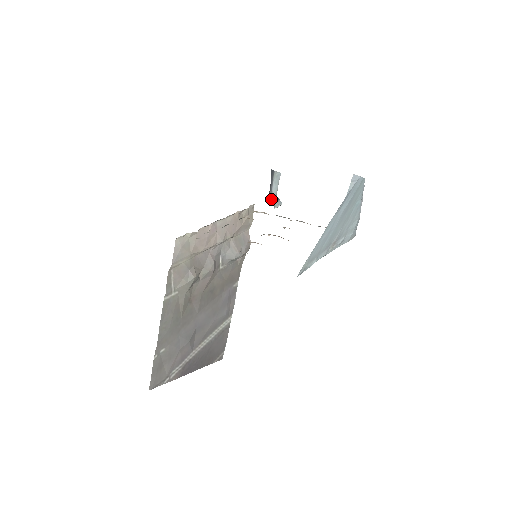
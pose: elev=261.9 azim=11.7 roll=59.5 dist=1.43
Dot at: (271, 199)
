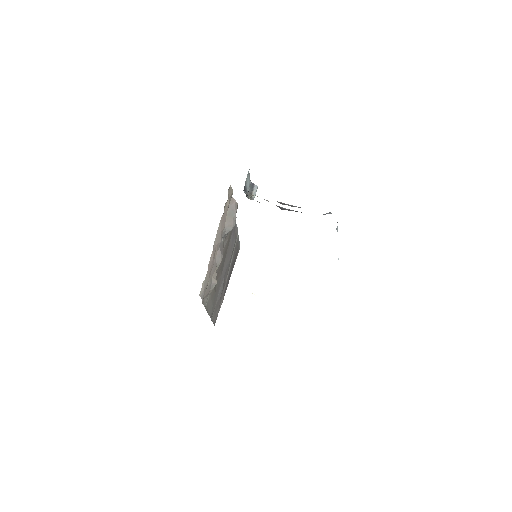
Dot at: (248, 195)
